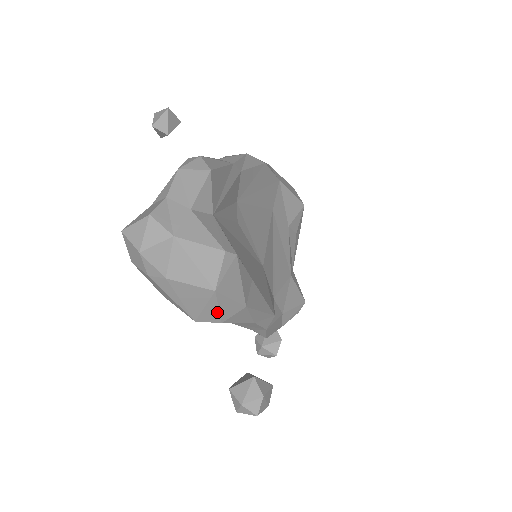
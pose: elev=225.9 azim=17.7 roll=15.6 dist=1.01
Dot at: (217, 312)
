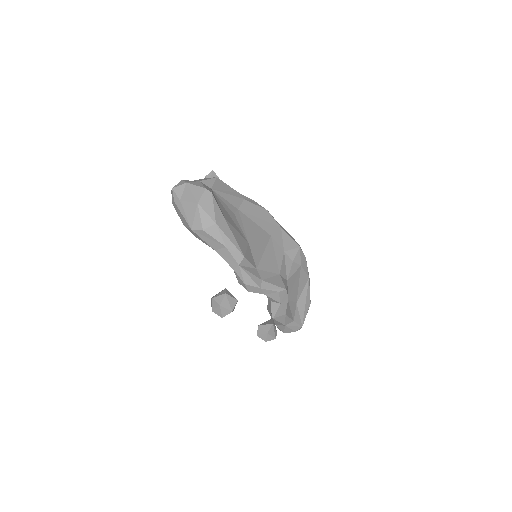
Dot at: (200, 221)
